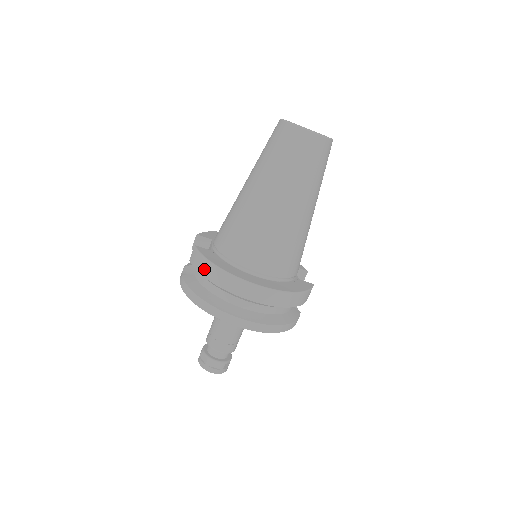
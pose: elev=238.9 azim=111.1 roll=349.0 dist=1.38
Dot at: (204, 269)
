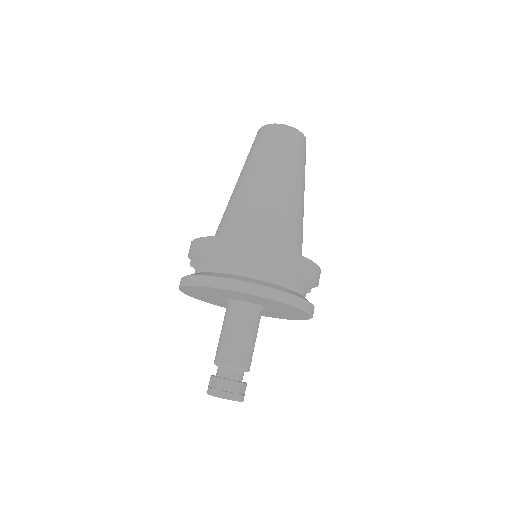
Dot at: (203, 246)
